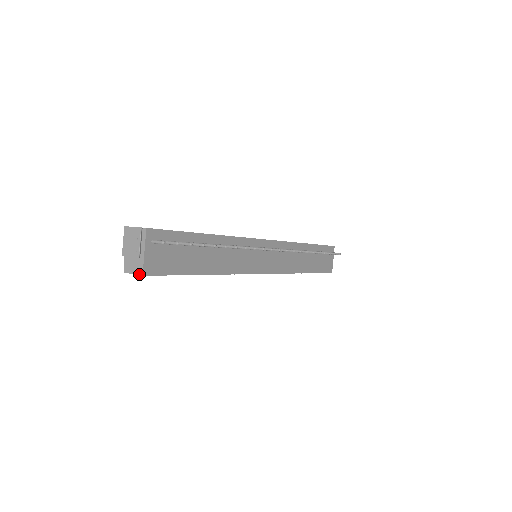
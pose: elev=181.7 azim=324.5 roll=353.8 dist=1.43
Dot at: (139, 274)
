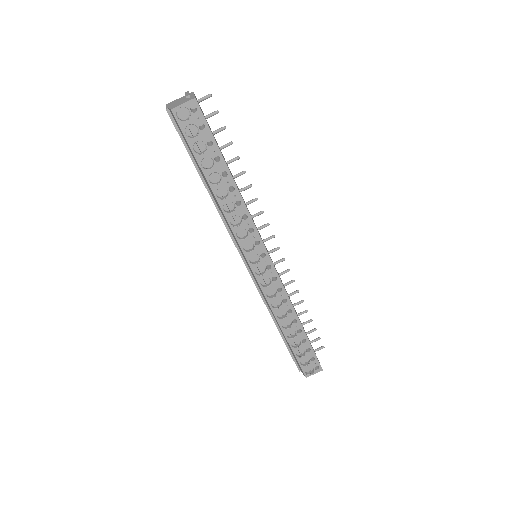
Dot at: (191, 99)
